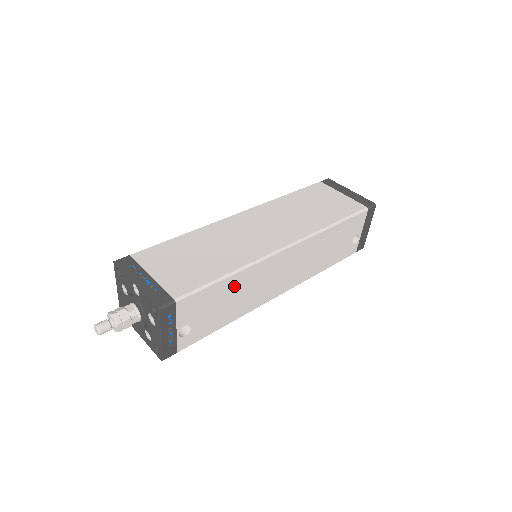
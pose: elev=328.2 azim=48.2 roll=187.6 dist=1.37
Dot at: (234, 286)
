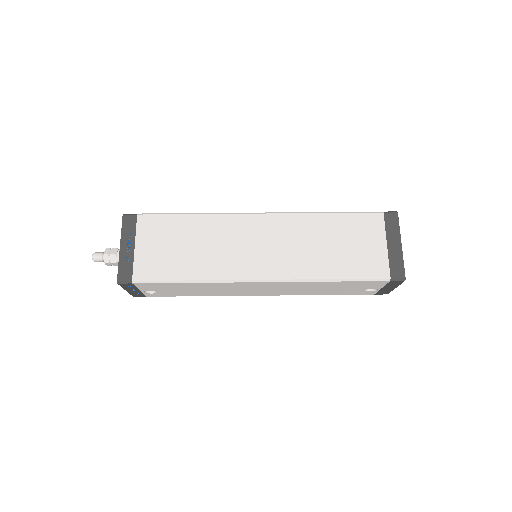
Dot at: (197, 286)
